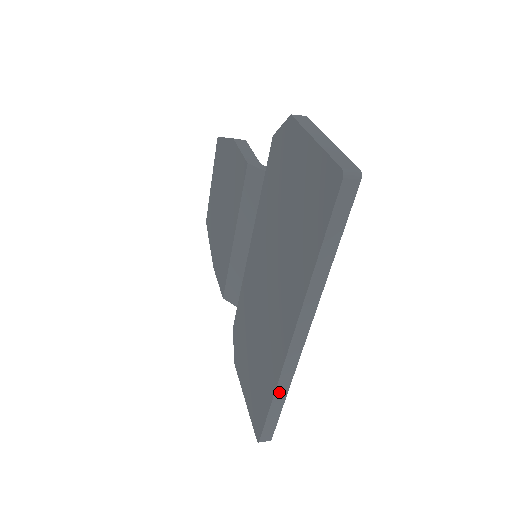
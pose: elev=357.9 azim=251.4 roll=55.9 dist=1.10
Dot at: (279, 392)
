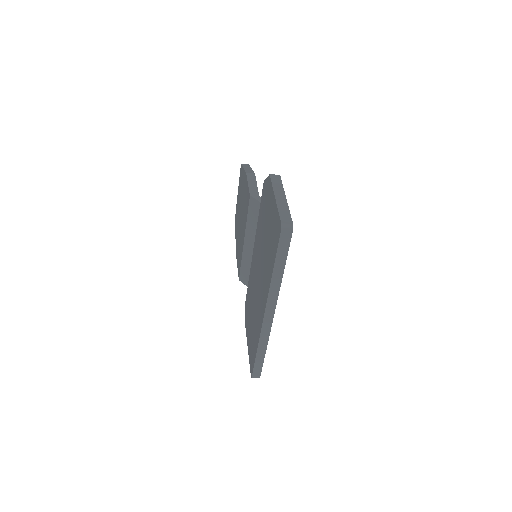
Dot at: (261, 347)
